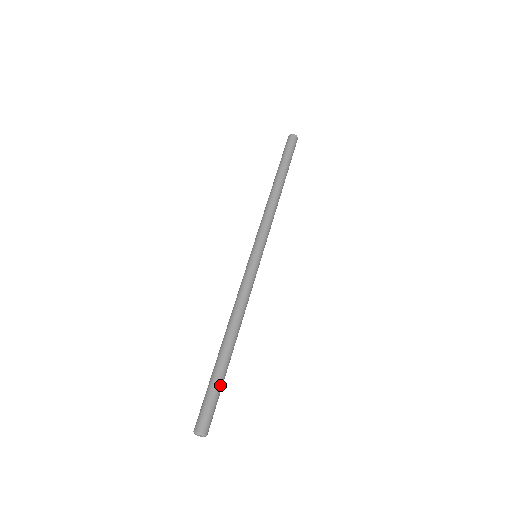
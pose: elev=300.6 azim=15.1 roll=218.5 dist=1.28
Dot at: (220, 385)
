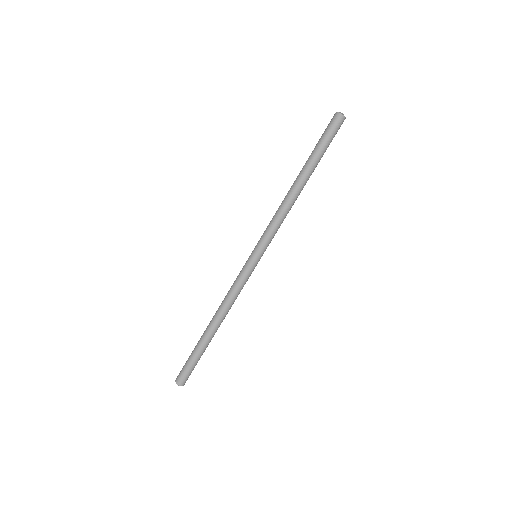
Dot at: (196, 356)
